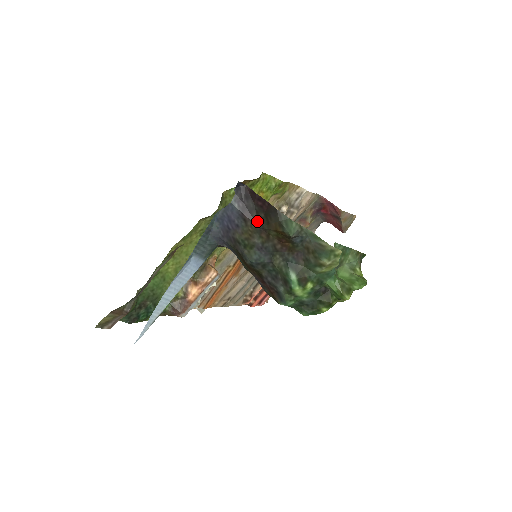
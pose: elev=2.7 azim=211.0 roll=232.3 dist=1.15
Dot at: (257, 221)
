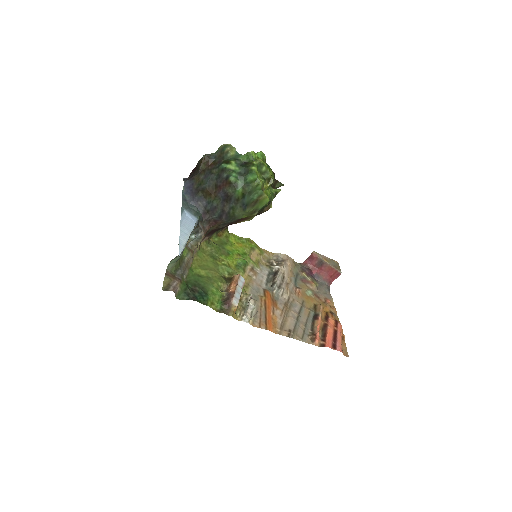
Dot at: (197, 174)
